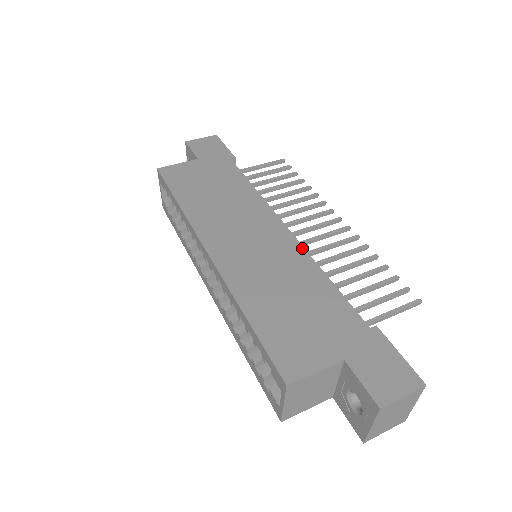
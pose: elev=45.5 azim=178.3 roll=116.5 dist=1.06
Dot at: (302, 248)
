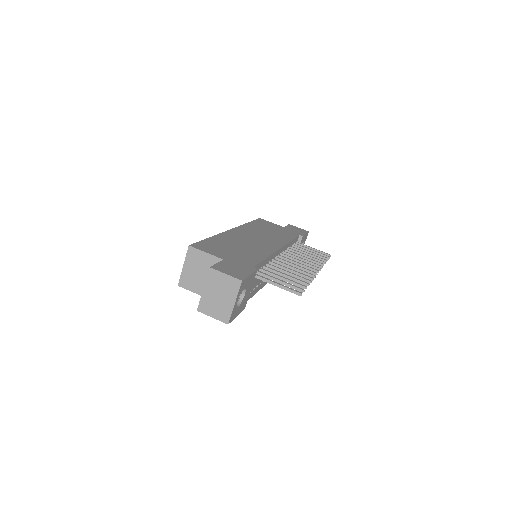
Dot at: (274, 251)
